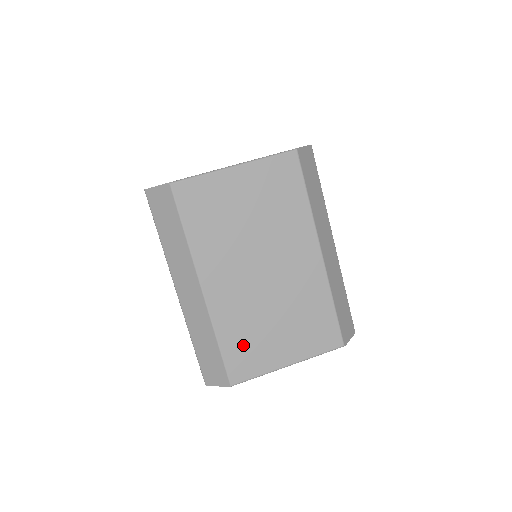
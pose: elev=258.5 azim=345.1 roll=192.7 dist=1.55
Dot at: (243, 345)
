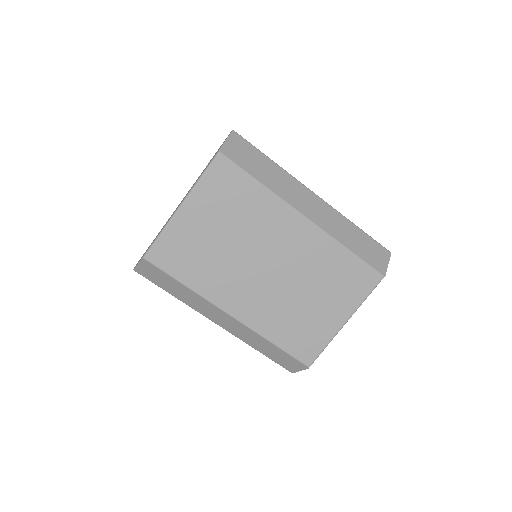
Dot at: (295, 333)
